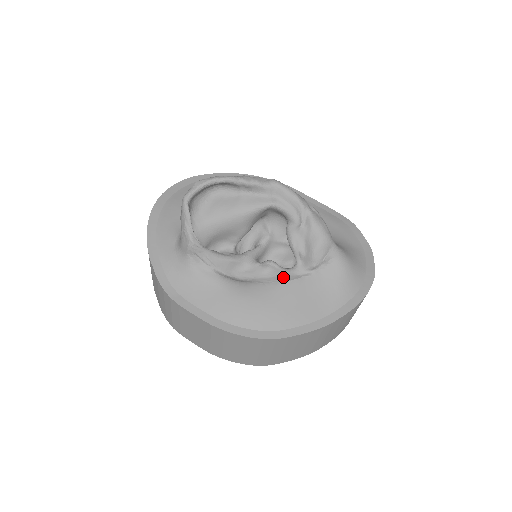
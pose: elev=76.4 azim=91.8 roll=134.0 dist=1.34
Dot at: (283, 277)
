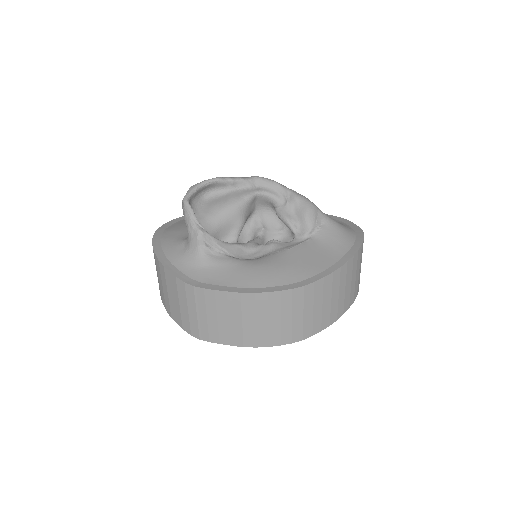
Dot at: (288, 246)
